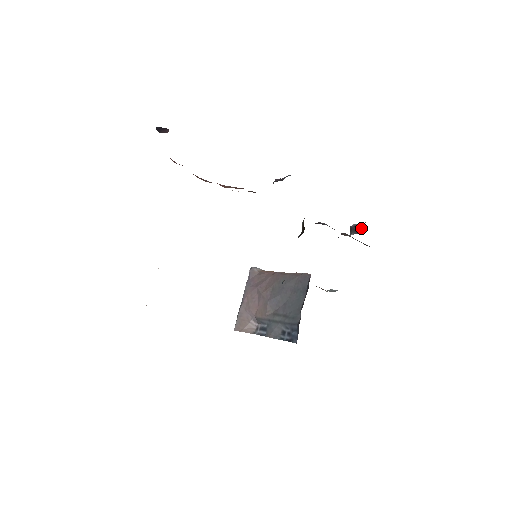
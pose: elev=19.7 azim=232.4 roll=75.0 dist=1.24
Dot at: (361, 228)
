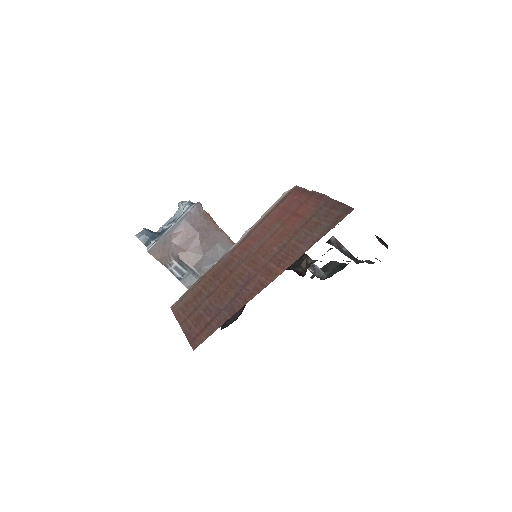
Dot at: (321, 275)
